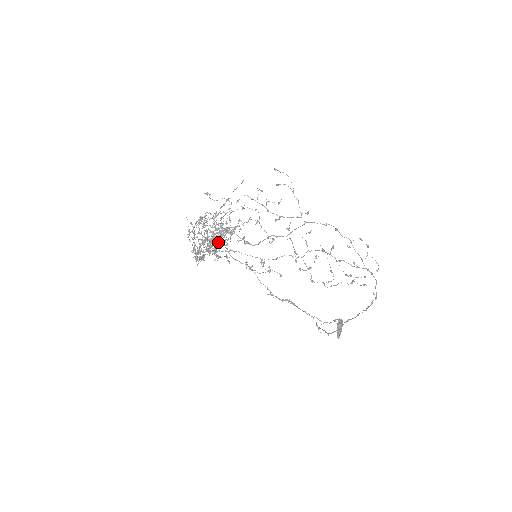
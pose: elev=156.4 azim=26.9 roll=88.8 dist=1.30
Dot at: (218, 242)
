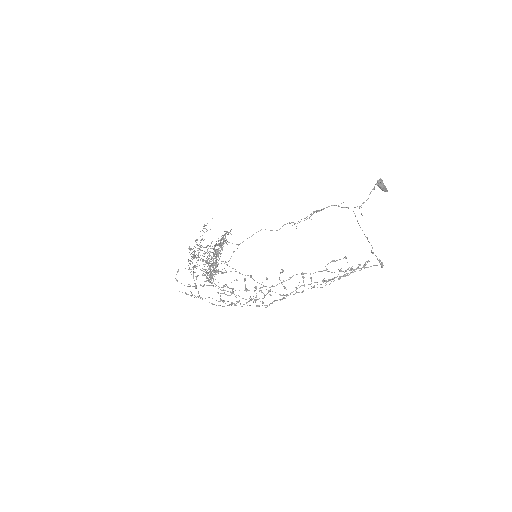
Dot at: (218, 271)
